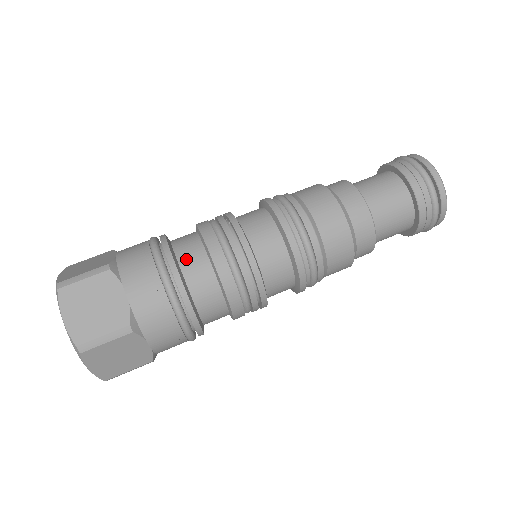
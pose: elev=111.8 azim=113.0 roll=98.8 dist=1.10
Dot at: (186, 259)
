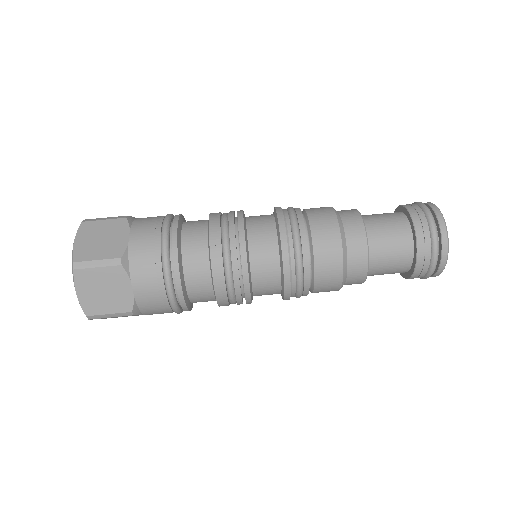
Dot at: (189, 228)
